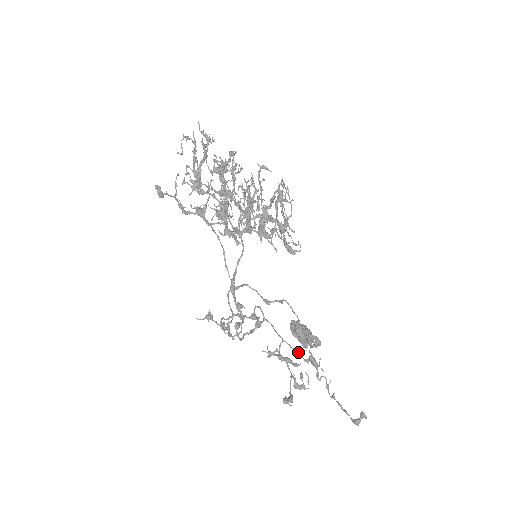
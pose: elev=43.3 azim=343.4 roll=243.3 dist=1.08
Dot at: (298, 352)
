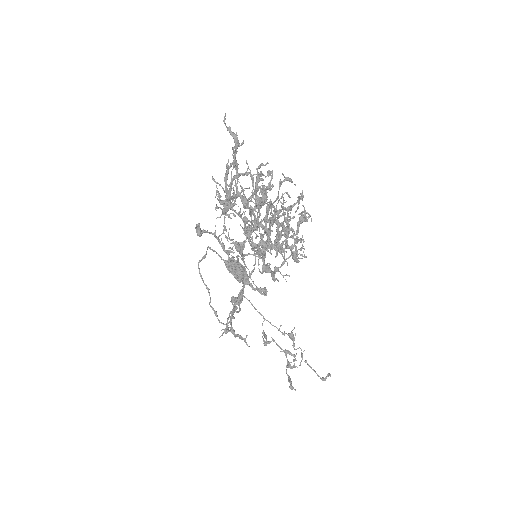
Dot at: (277, 328)
